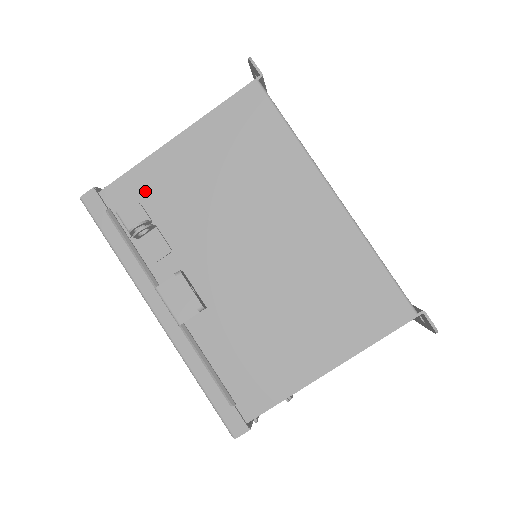
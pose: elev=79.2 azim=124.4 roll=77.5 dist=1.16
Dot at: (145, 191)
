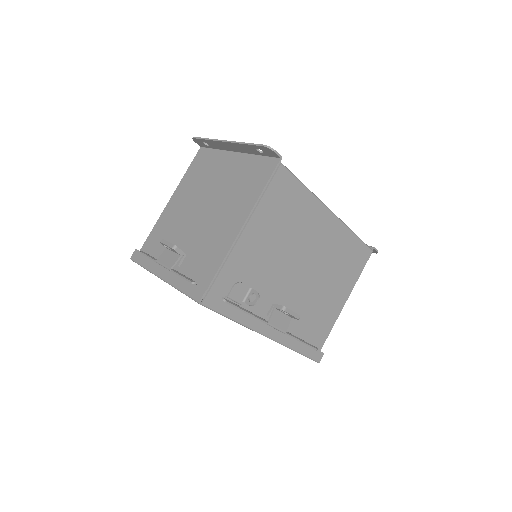
Dot at: (237, 272)
